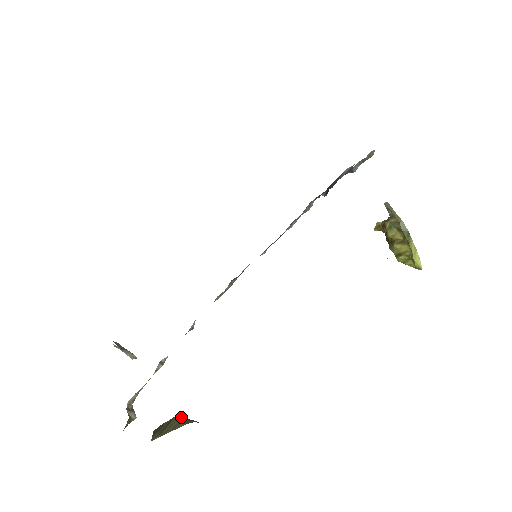
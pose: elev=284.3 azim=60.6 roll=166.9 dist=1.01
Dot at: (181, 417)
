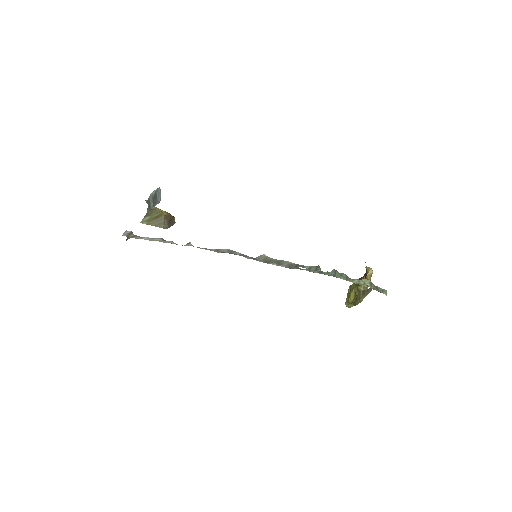
Dot at: (168, 217)
